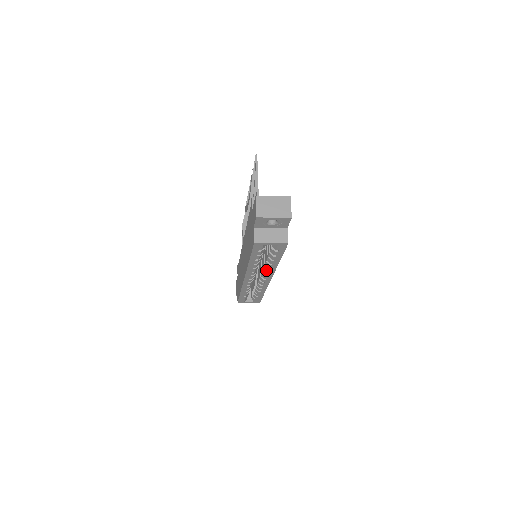
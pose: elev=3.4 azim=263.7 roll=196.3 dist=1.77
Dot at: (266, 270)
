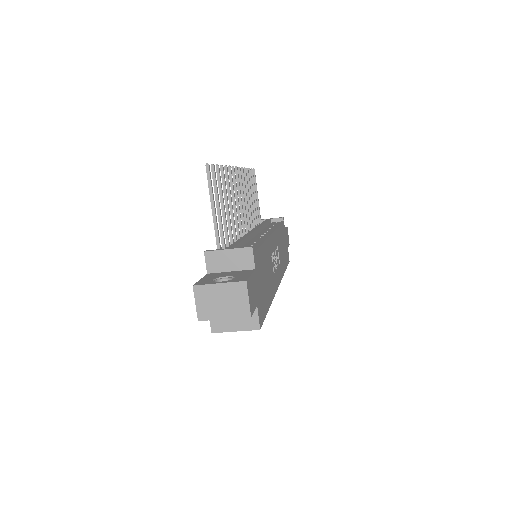
Dot at: occluded
